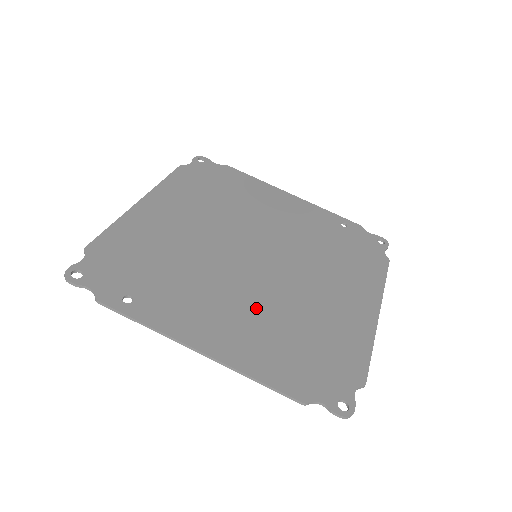
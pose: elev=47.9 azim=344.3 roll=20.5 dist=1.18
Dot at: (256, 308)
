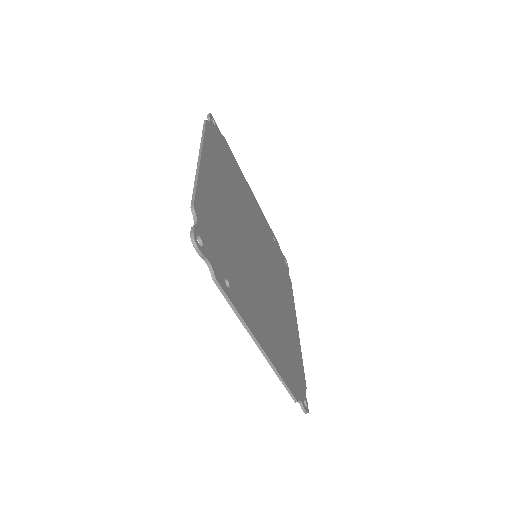
Dot at: (269, 312)
